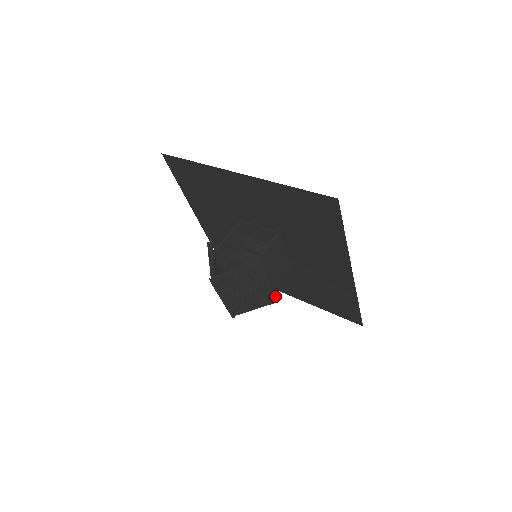
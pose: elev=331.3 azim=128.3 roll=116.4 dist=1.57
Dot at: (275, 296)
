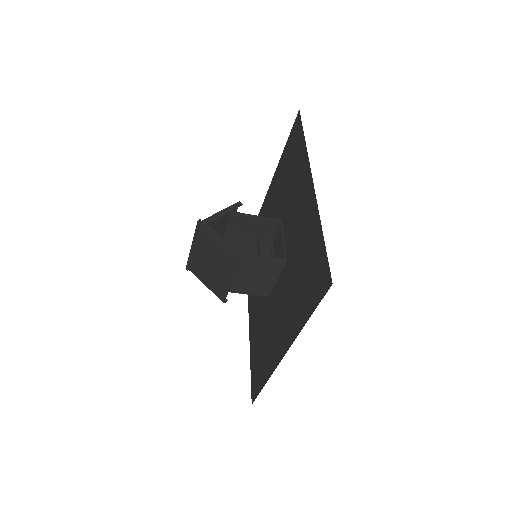
Dot at: (226, 295)
